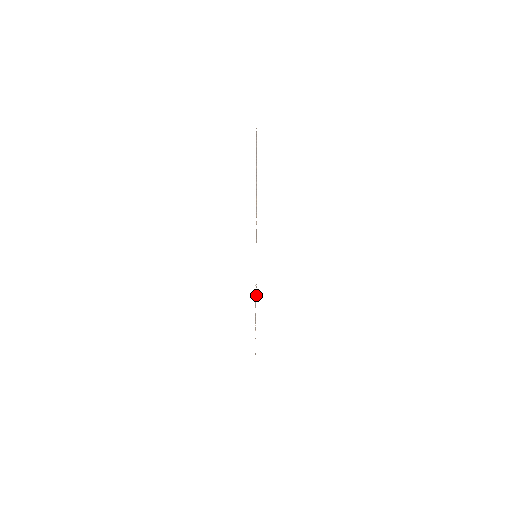
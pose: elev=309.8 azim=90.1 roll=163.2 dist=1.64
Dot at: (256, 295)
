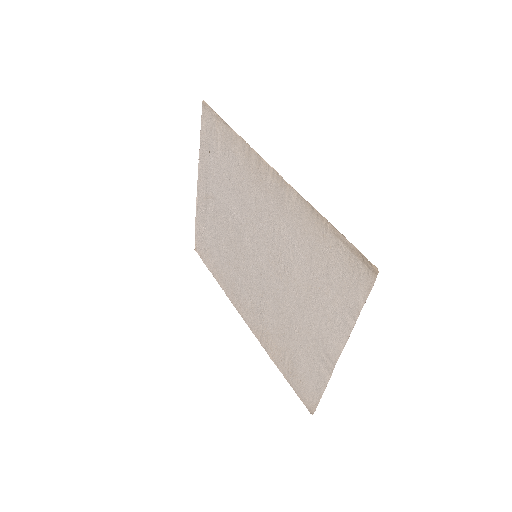
Dot at: (314, 405)
